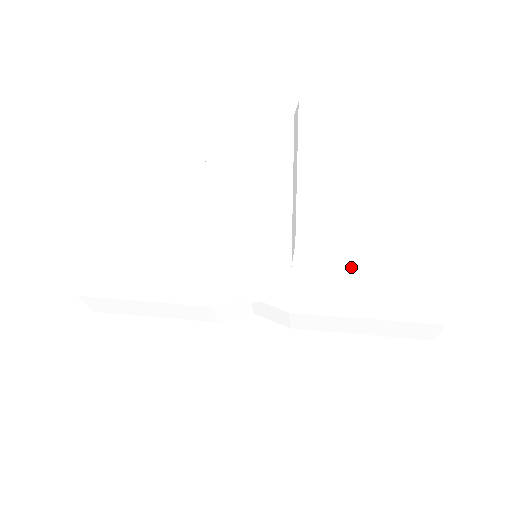
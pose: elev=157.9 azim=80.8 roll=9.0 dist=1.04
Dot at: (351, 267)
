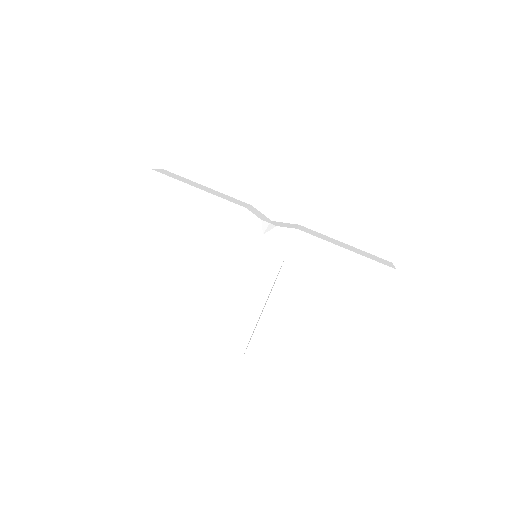
Dot at: (315, 292)
